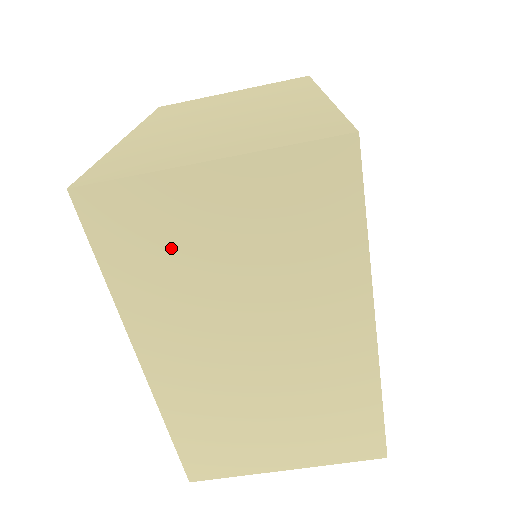
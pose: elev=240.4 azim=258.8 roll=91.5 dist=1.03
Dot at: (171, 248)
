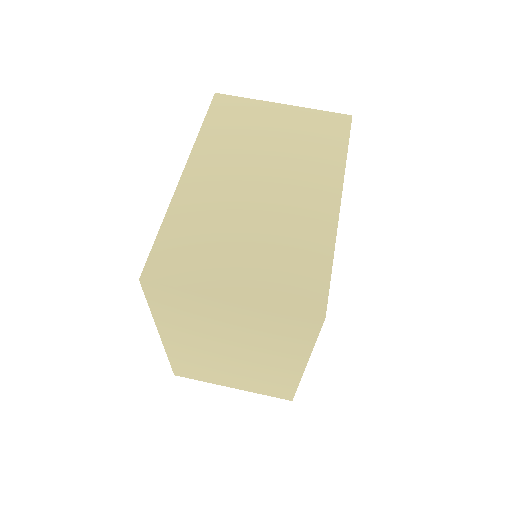
Dot at: (245, 126)
